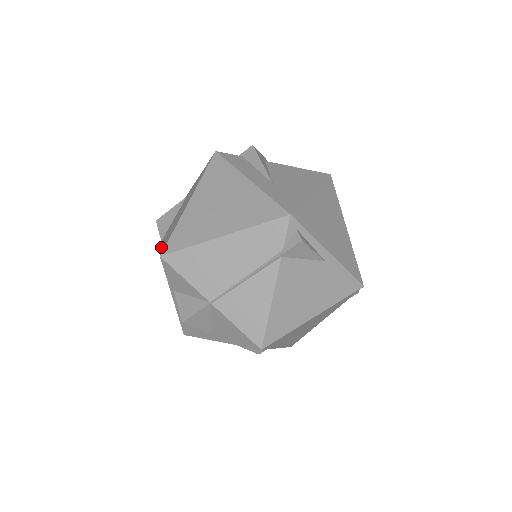
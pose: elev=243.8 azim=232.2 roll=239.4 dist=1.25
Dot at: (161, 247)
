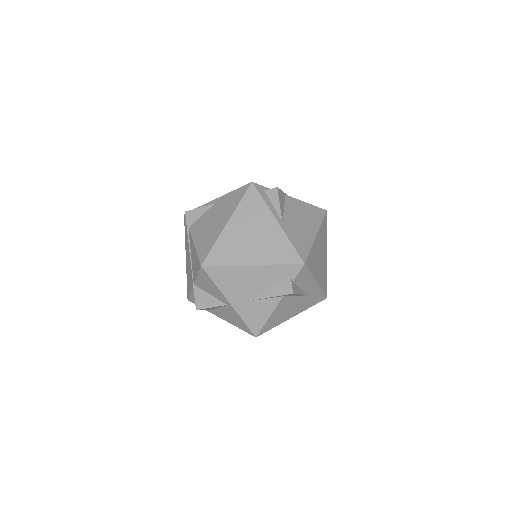
Dot at: occluded
